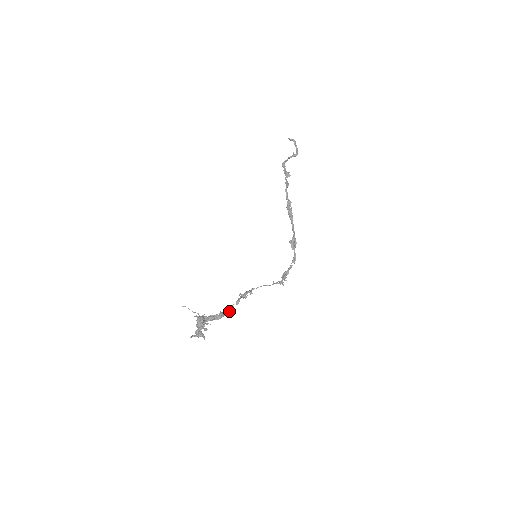
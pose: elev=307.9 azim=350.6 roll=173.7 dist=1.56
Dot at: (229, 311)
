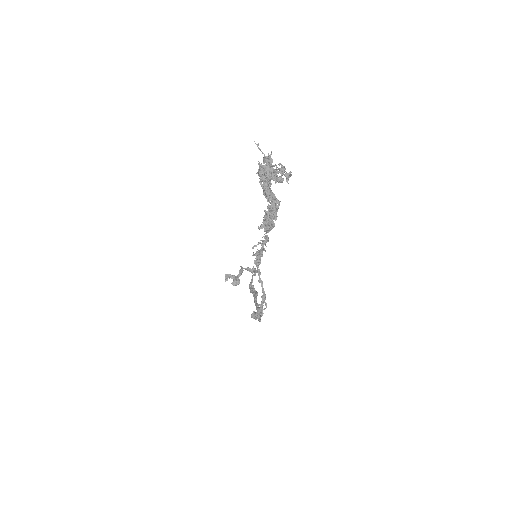
Dot at: (273, 223)
